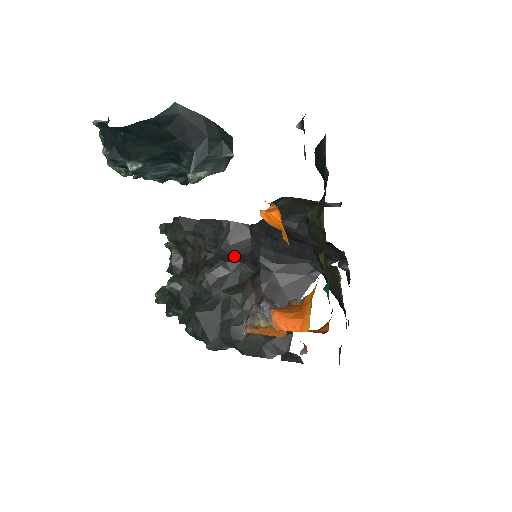
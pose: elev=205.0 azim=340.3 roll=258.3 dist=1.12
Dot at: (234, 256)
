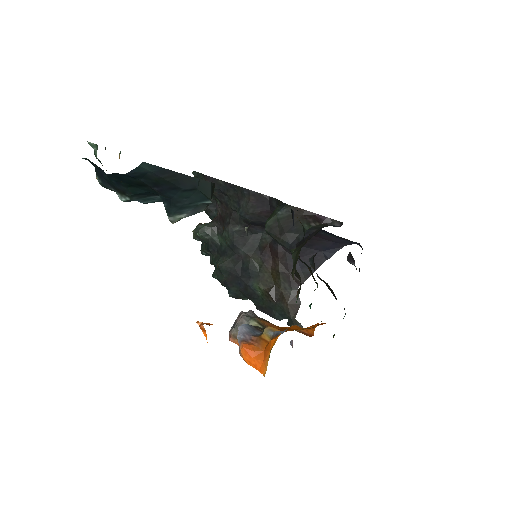
Dot at: (255, 222)
